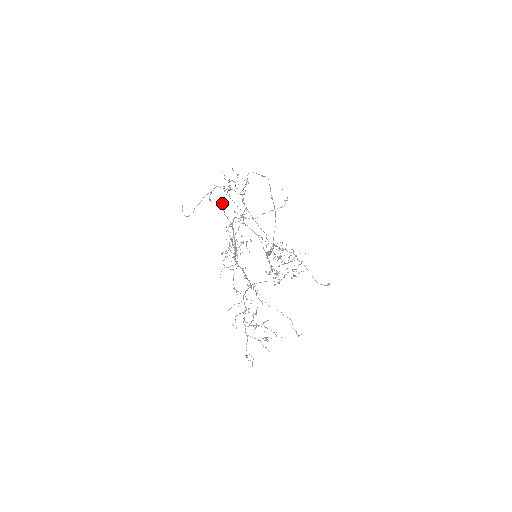
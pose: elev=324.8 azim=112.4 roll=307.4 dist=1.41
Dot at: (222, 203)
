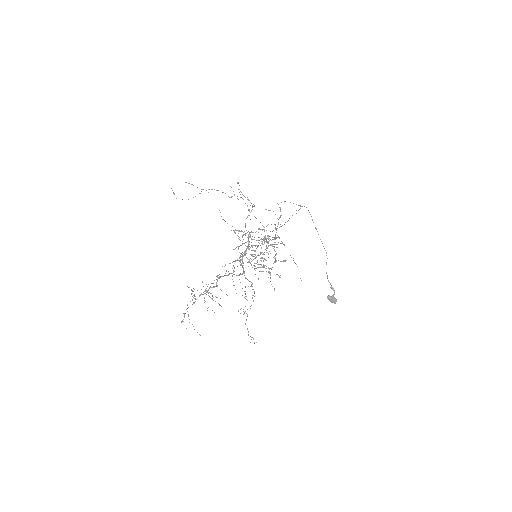
Dot at: occluded
